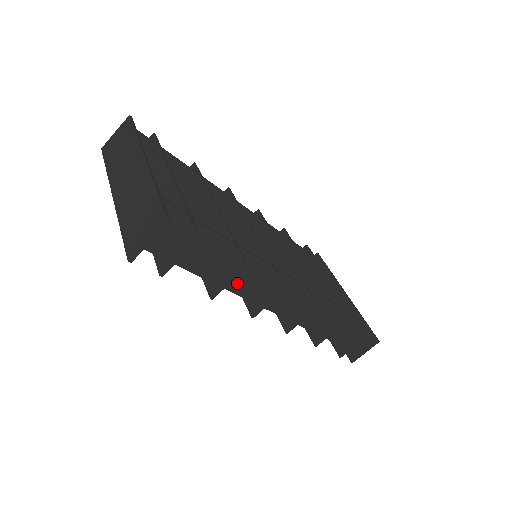
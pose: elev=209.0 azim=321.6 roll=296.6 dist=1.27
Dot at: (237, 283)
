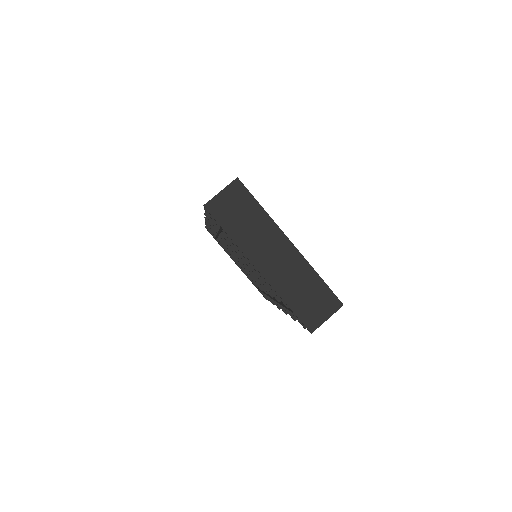
Dot at: occluded
